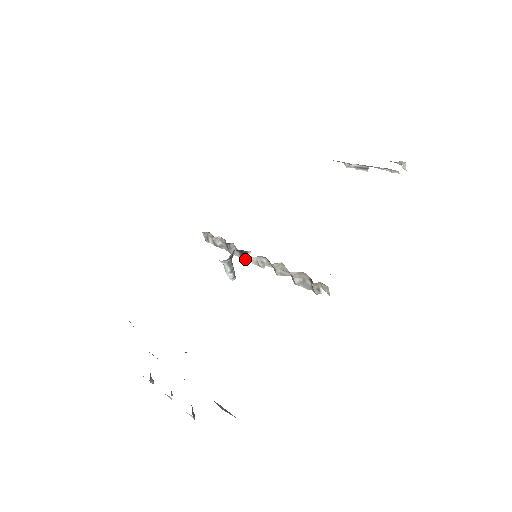
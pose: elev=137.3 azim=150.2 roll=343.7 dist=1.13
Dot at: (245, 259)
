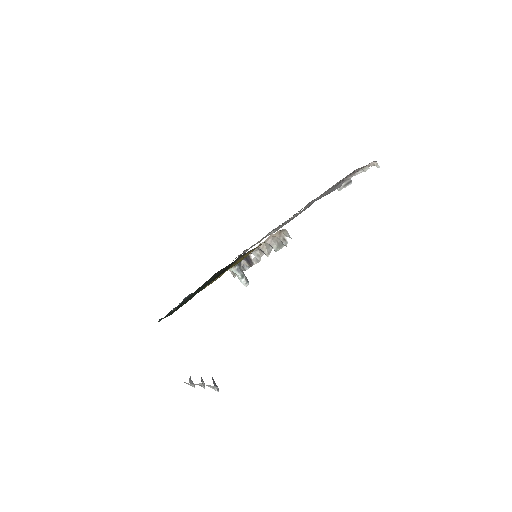
Dot at: (251, 264)
